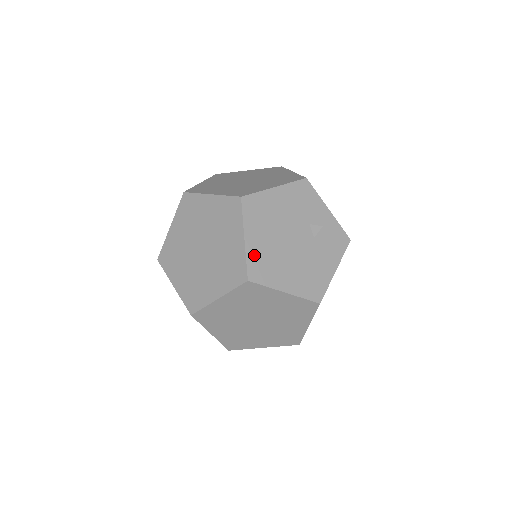
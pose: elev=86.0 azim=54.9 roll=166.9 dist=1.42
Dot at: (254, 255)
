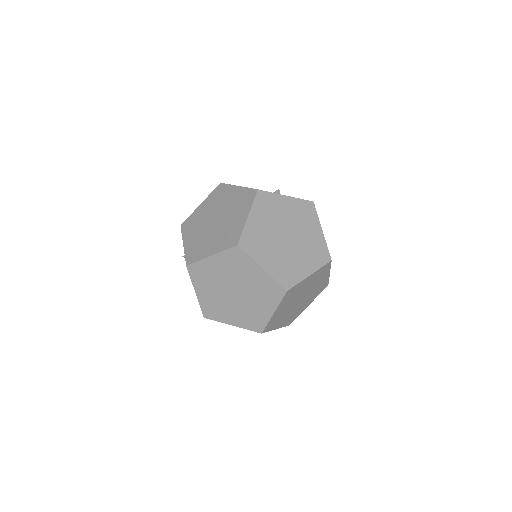
Dot at: occluded
